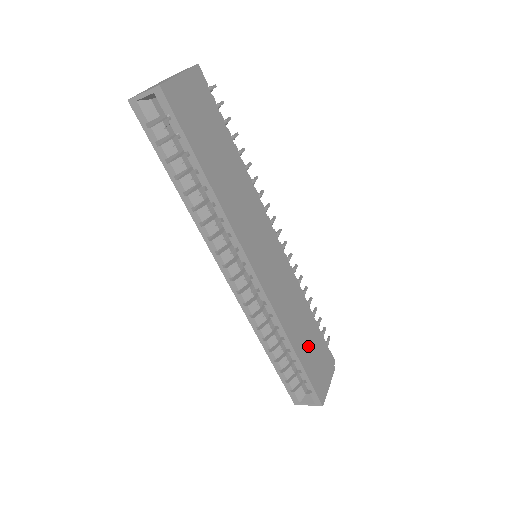
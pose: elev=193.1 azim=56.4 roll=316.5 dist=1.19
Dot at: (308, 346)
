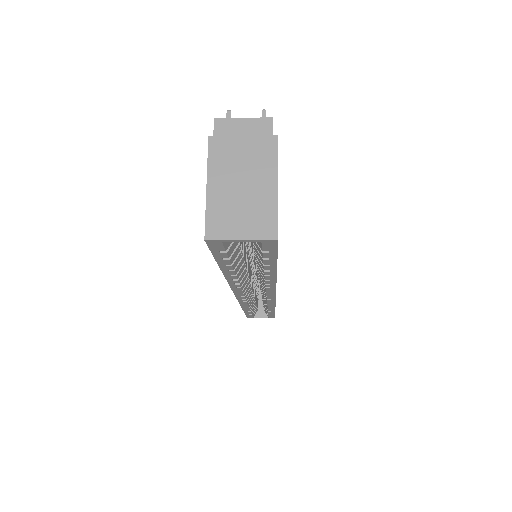
Dot at: occluded
